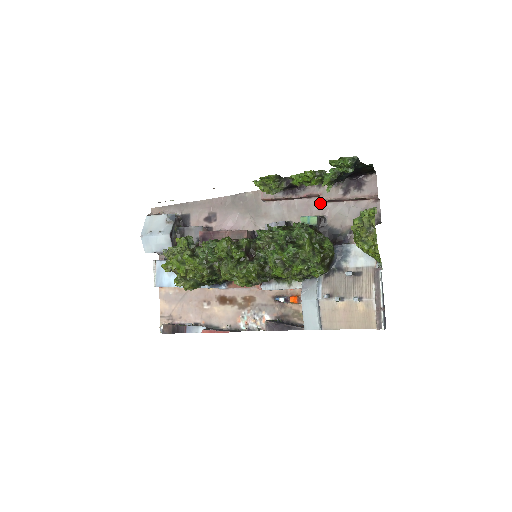
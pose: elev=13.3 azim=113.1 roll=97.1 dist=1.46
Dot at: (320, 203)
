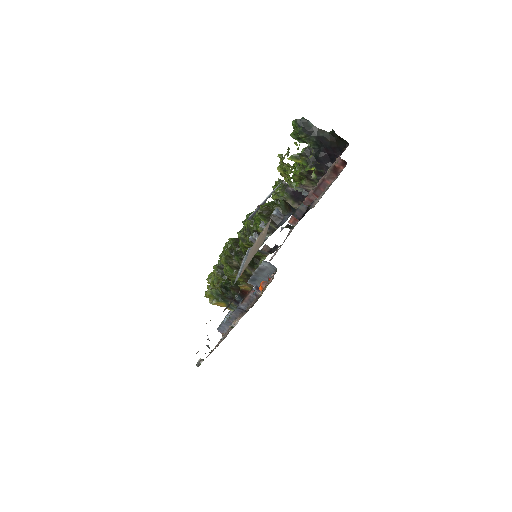
Dot at: occluded
